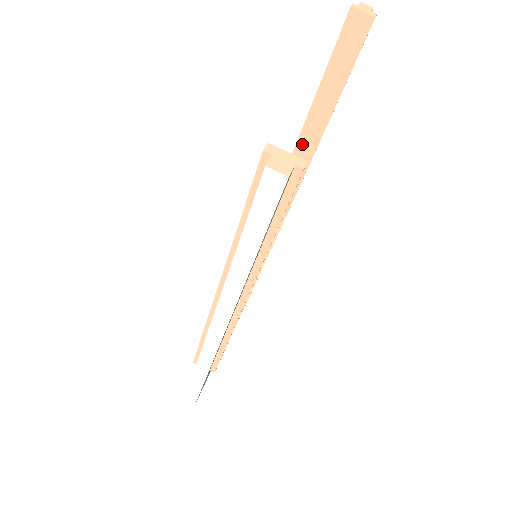
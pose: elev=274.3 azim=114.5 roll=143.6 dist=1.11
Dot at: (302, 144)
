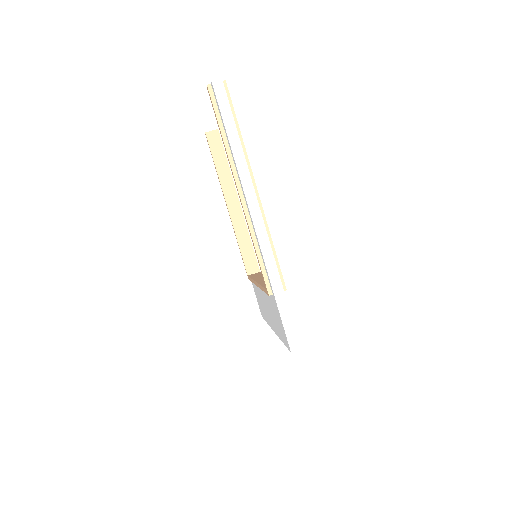
Dot at: (233, 214)
